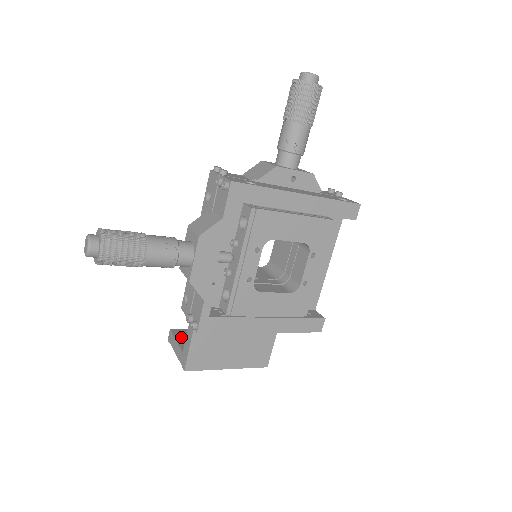
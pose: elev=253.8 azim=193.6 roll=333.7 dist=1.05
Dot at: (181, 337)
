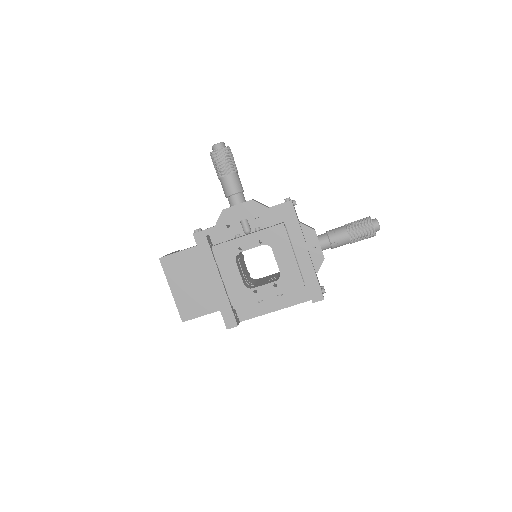
Dot at: occluded
